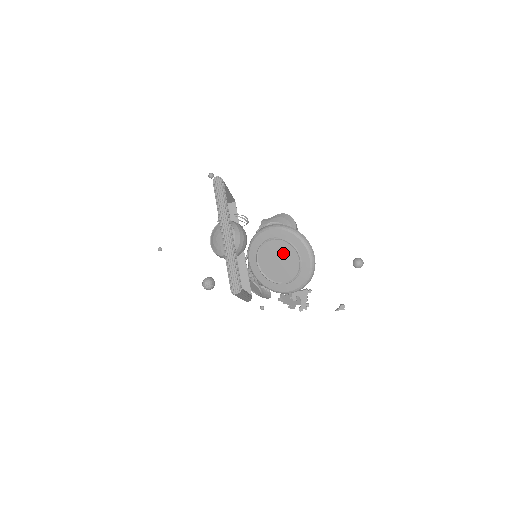
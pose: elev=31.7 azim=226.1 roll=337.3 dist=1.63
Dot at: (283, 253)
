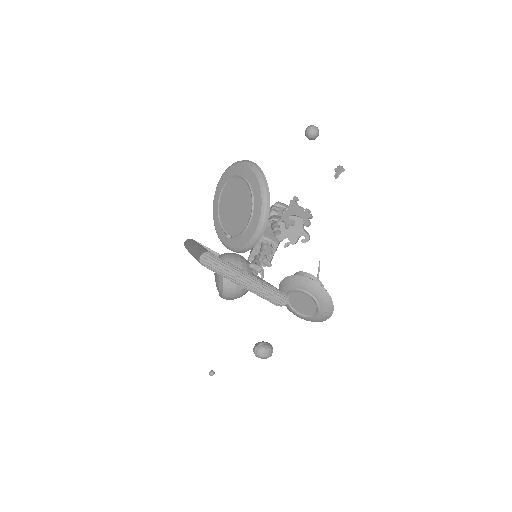
Dot at: (231, 196)
